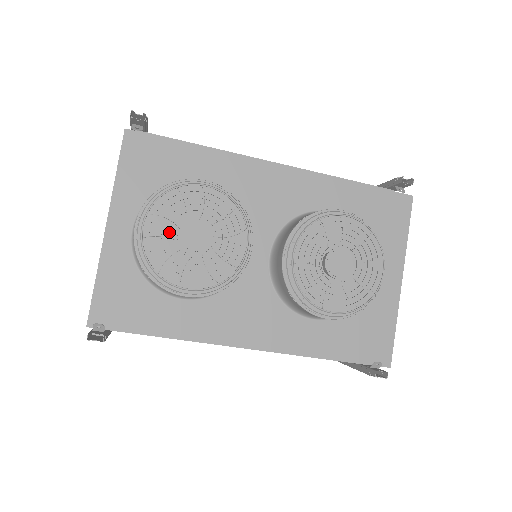
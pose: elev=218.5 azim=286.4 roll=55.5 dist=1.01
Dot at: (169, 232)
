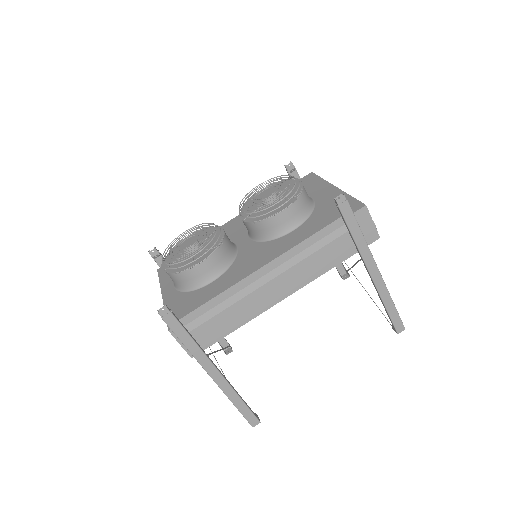
Dot at: (175, 251)
